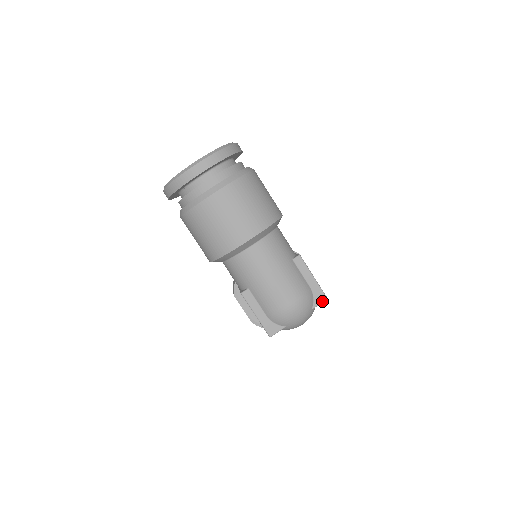
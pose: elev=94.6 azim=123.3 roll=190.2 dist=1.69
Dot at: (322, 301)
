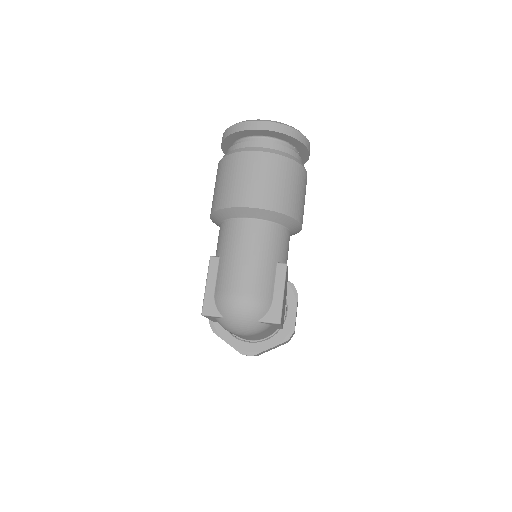
Dot at: (274, 321)
